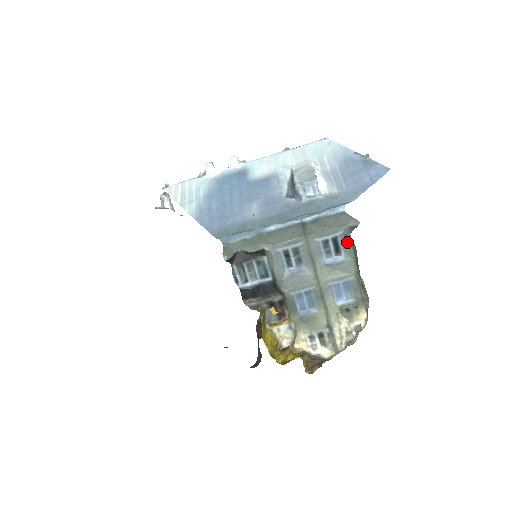
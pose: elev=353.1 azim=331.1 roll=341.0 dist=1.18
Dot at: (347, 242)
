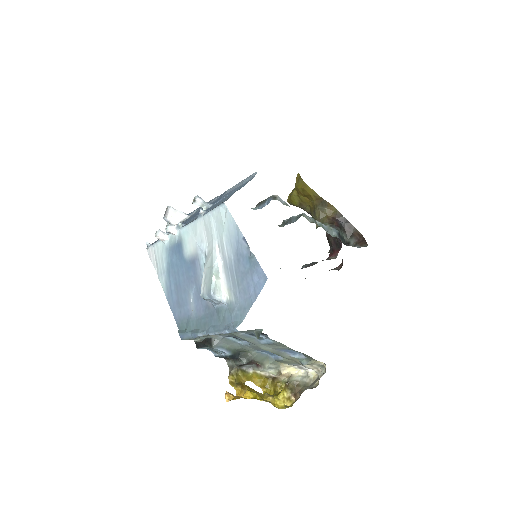
Dot at: occluded
